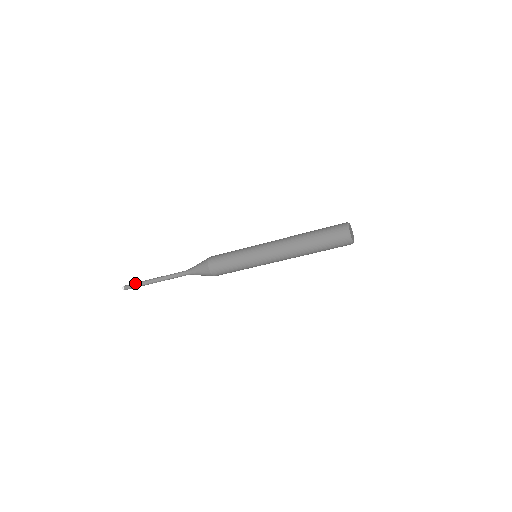
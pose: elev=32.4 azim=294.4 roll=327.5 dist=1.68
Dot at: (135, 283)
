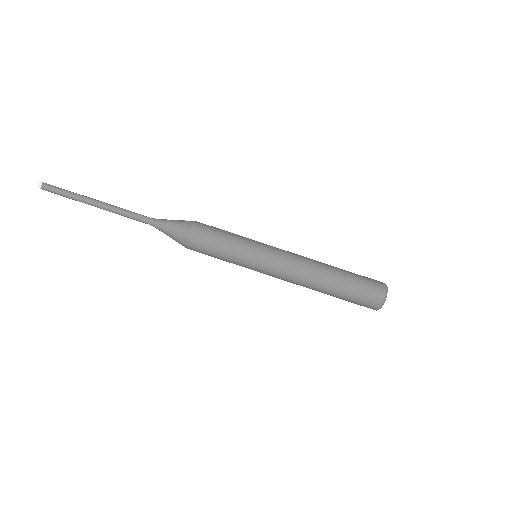
Dot at: (64, 189)
